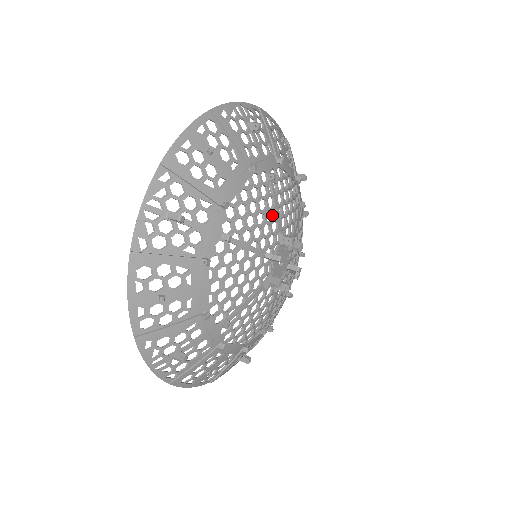
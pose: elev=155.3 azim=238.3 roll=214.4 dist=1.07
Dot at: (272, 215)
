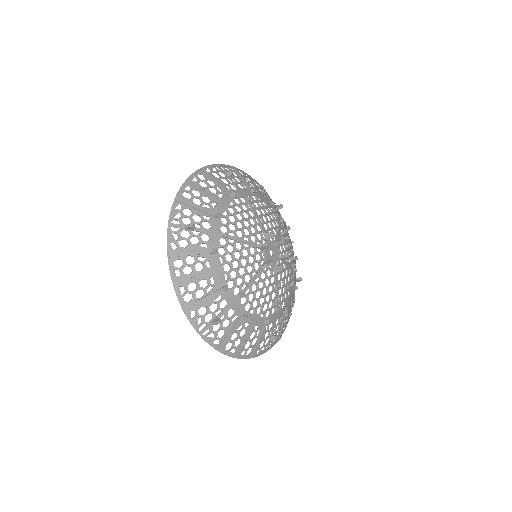
Dot at: (275, 227)
